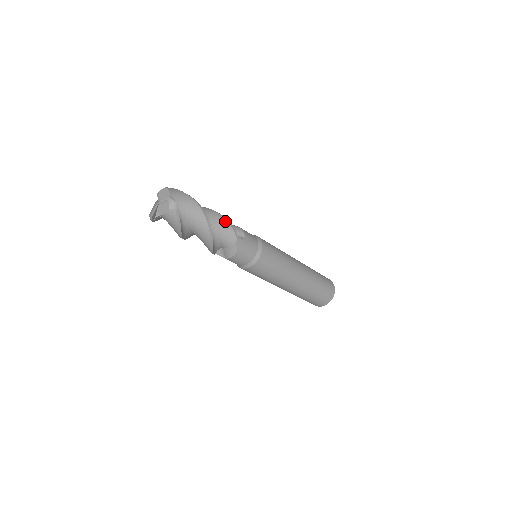
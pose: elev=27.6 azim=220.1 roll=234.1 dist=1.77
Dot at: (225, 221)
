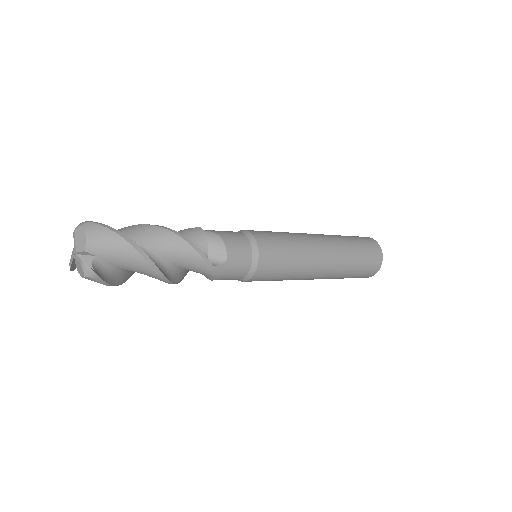
Dot at: (191, 250)
